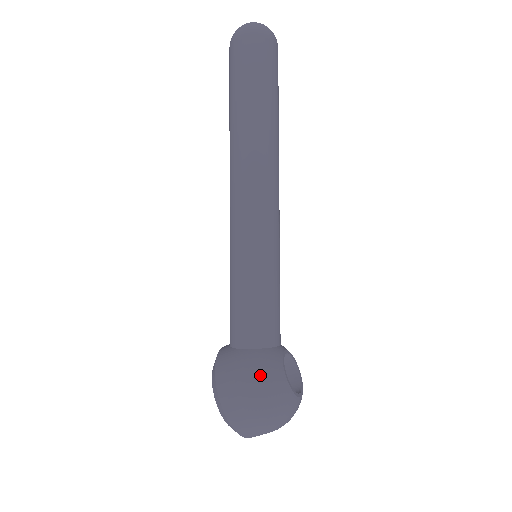
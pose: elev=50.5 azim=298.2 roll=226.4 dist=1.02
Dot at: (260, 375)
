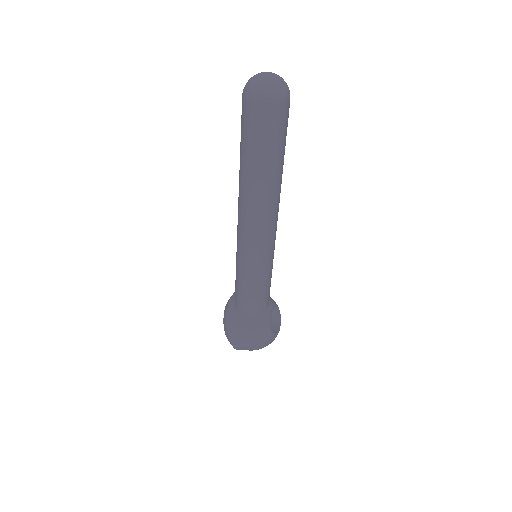
Dot at: (256, 333)
